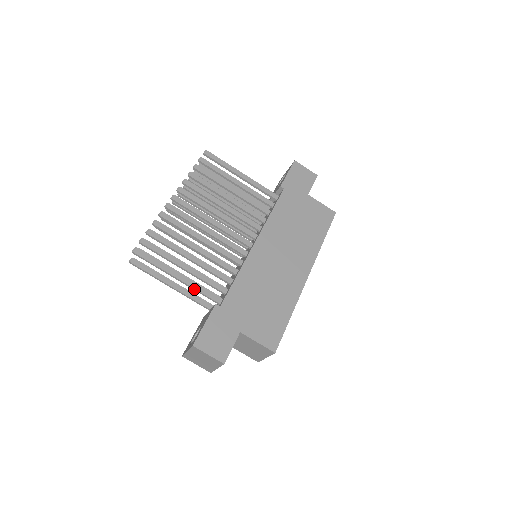
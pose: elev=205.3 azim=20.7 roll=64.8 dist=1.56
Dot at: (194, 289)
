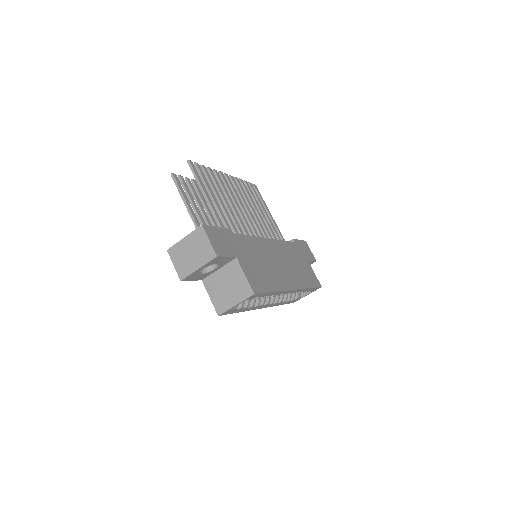
Dot at: (214, 214)
